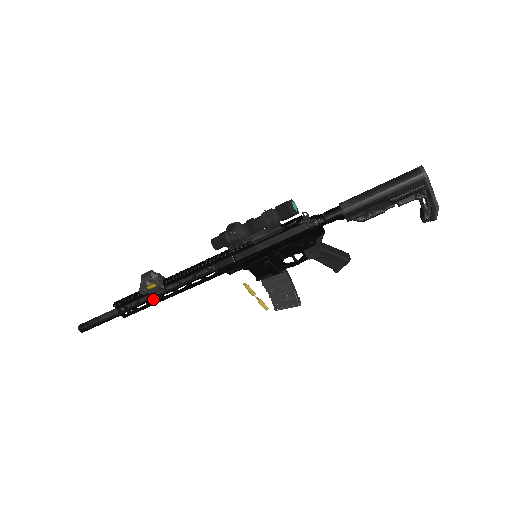
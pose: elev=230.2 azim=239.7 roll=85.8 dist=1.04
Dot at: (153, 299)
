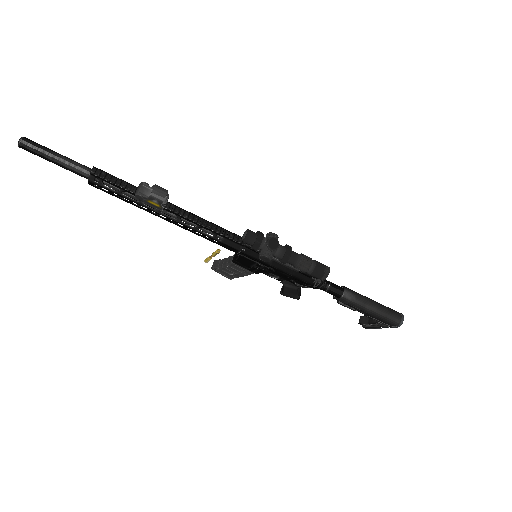
Dot at: (139, 204)
